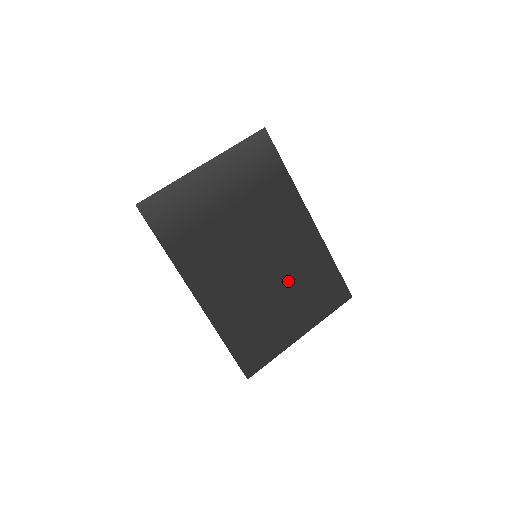
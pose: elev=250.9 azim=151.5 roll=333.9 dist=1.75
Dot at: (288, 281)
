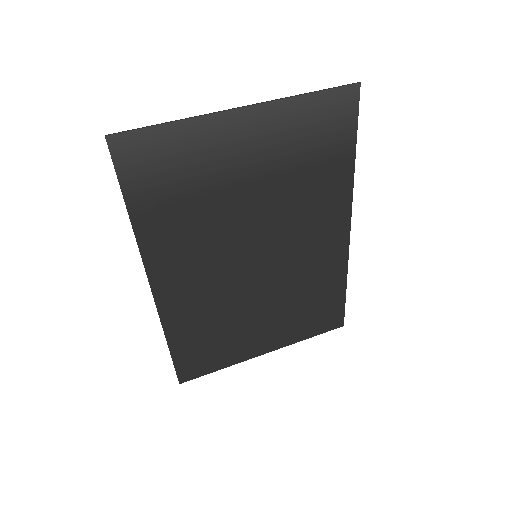
Dot at: (281, 294)
